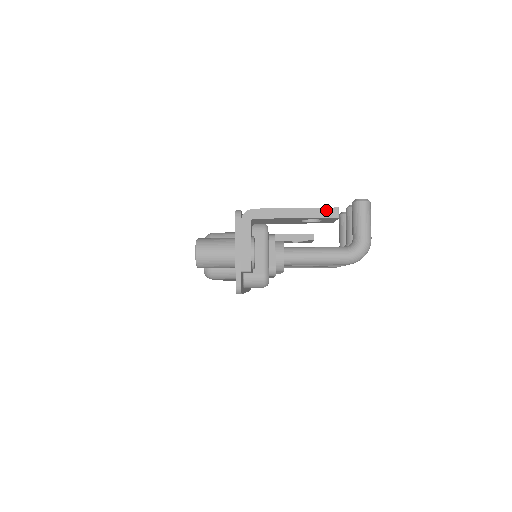
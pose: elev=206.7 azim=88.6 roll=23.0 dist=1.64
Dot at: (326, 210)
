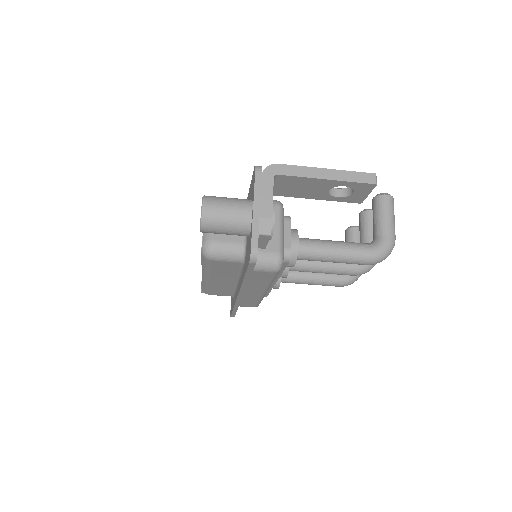
Dot at: (362, 175)
